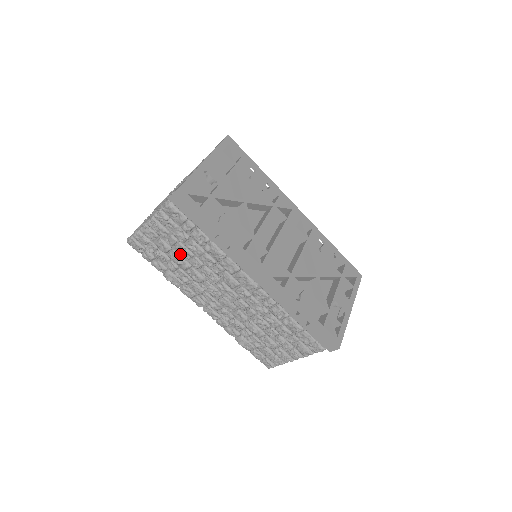
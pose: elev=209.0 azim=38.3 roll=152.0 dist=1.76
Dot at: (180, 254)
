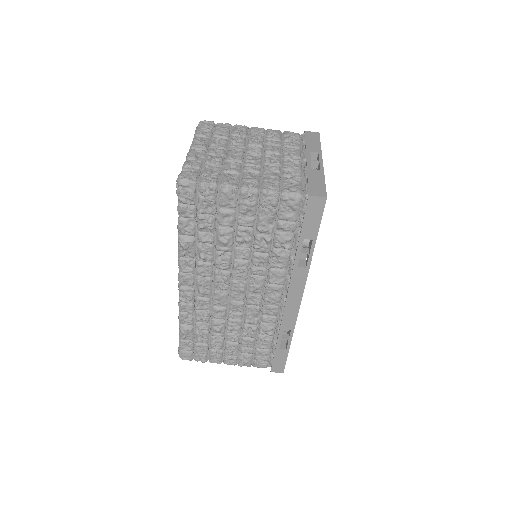
Dot at: (236, 236)
